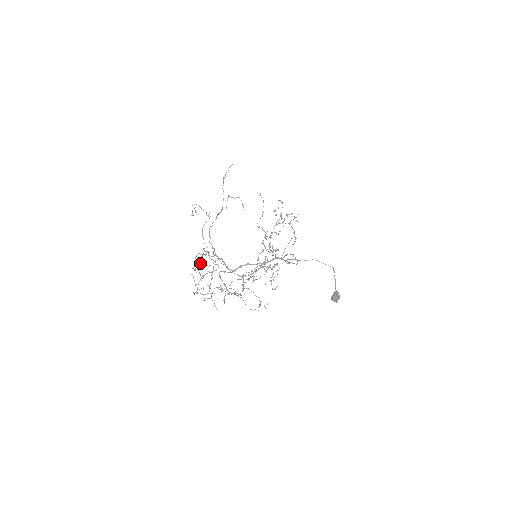
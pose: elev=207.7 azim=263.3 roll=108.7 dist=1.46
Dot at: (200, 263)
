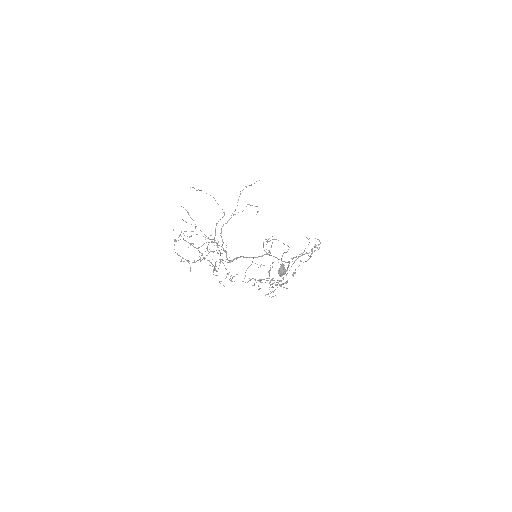
Dot at: occluded
